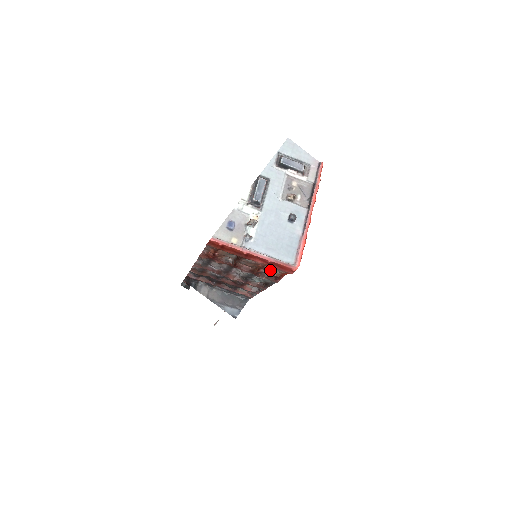
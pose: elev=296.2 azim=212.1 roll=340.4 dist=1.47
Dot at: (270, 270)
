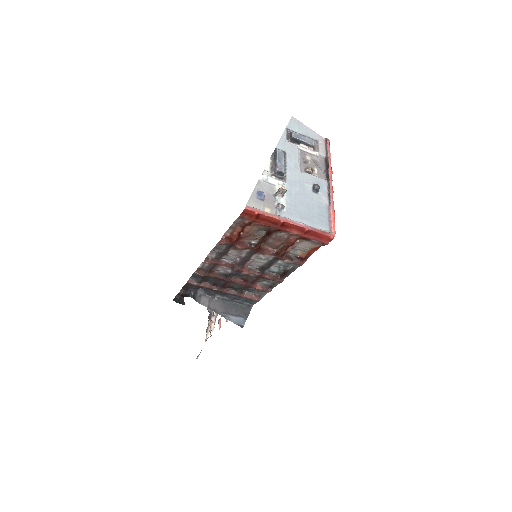
Dot at: (300, 247)
